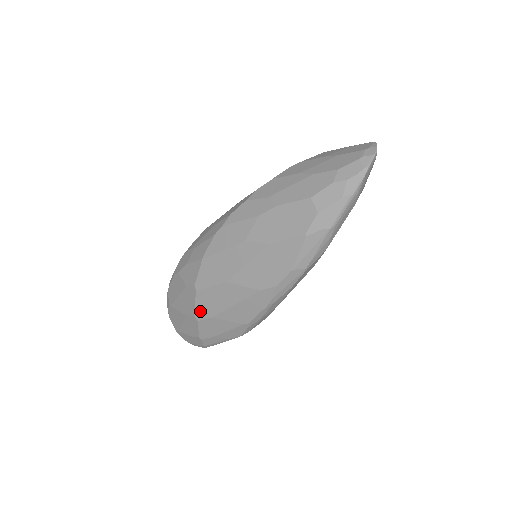
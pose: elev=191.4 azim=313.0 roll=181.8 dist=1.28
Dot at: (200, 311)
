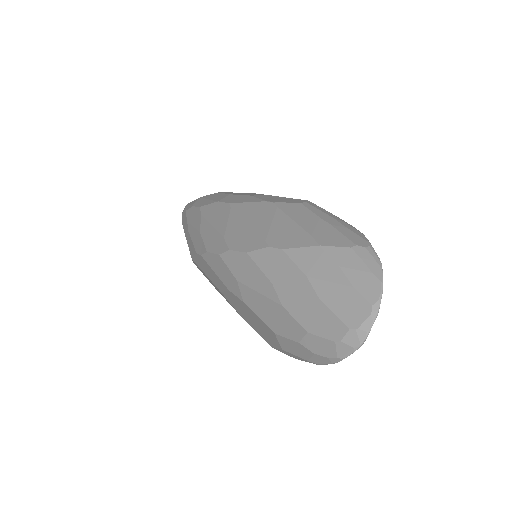
Dot at: occluded
